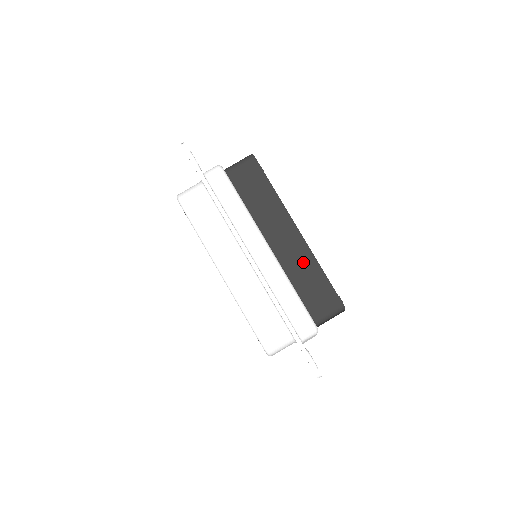
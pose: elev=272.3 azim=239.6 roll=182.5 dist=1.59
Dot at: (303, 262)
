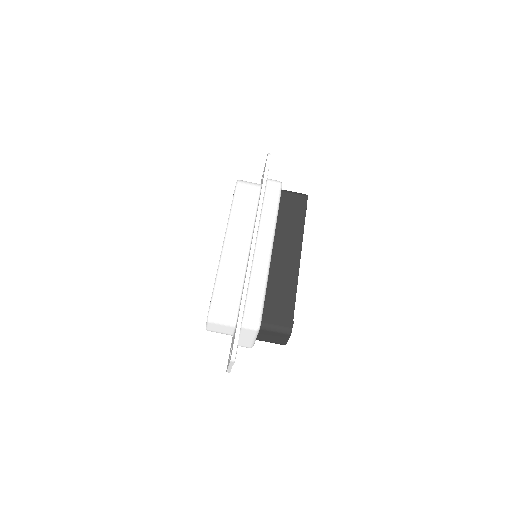
Dot at: (287, 279)
